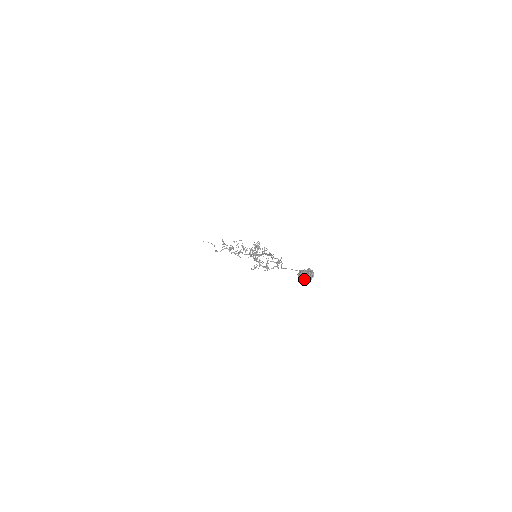
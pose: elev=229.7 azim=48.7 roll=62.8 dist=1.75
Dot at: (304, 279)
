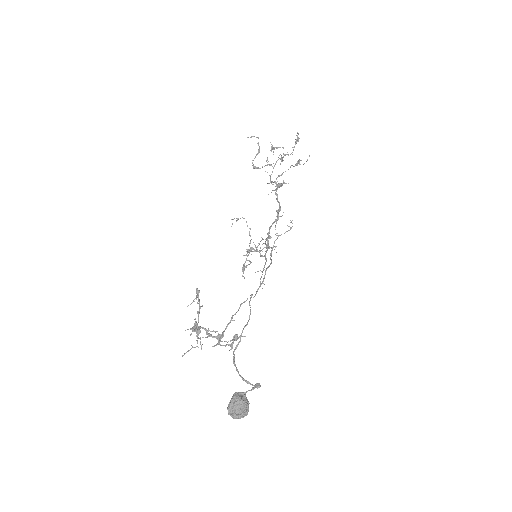
Dot at: (231, 416)
